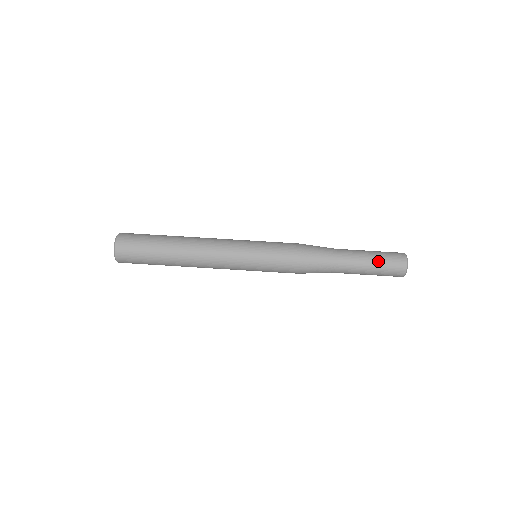
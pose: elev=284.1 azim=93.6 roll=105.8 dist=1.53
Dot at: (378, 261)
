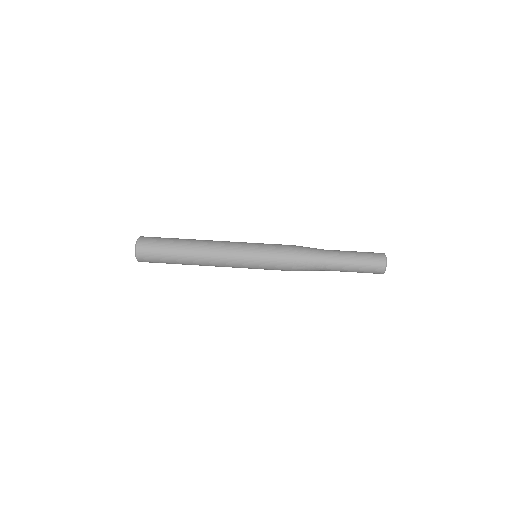
Dot at: (361, 258)
